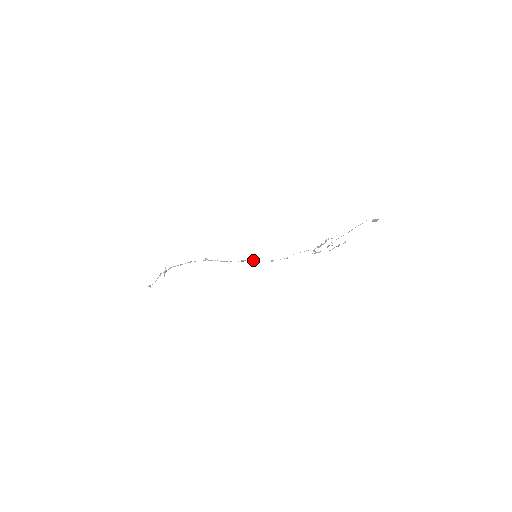
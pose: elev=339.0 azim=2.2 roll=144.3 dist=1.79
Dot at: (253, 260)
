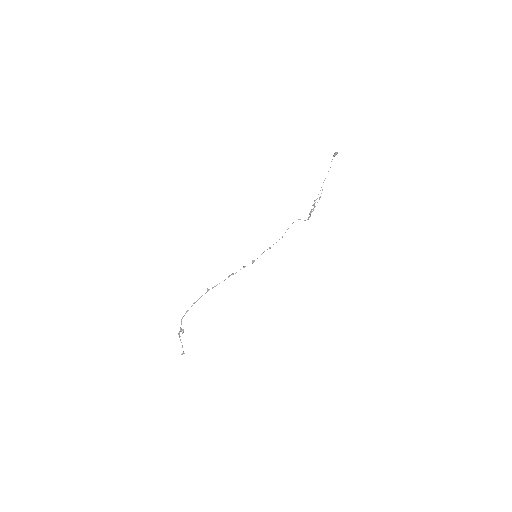
Dot at: (254, 260)
